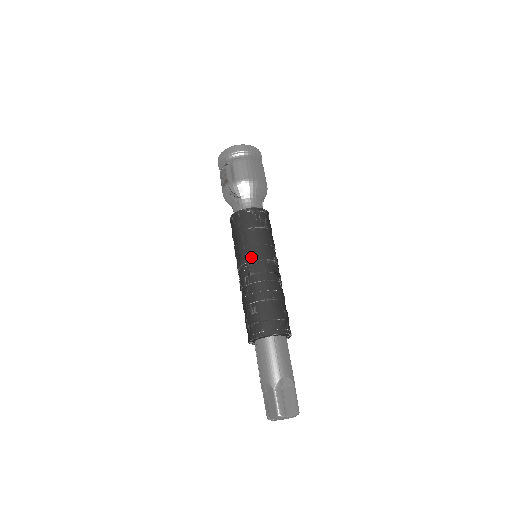
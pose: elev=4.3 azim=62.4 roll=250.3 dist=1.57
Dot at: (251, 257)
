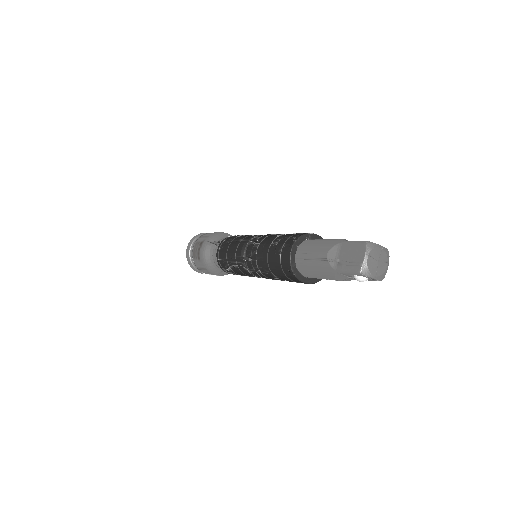
Dot at: (252, 236)
